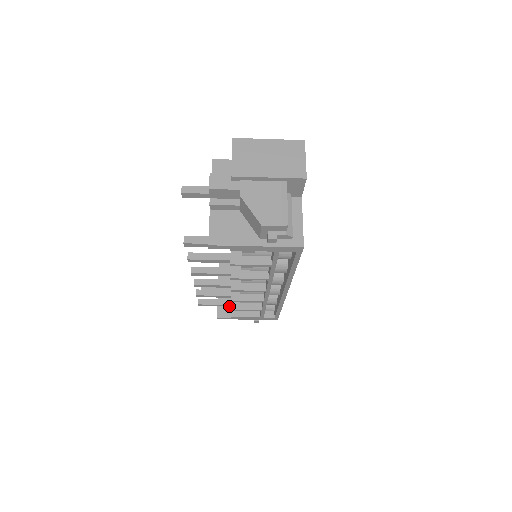
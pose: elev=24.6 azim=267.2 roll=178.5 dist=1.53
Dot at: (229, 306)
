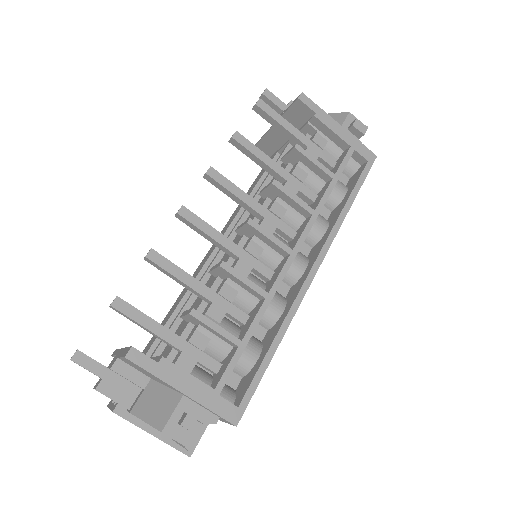
Dot at: (164, 340)
